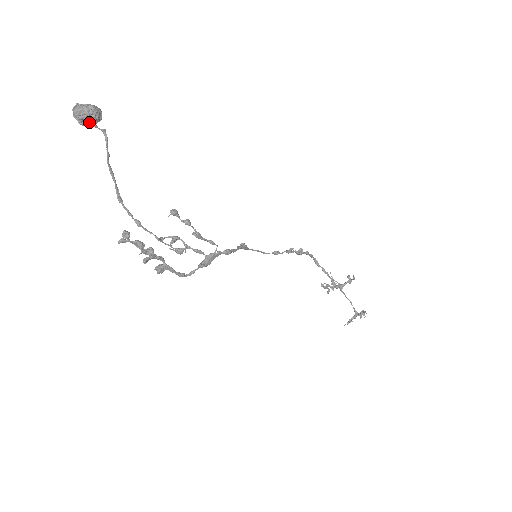
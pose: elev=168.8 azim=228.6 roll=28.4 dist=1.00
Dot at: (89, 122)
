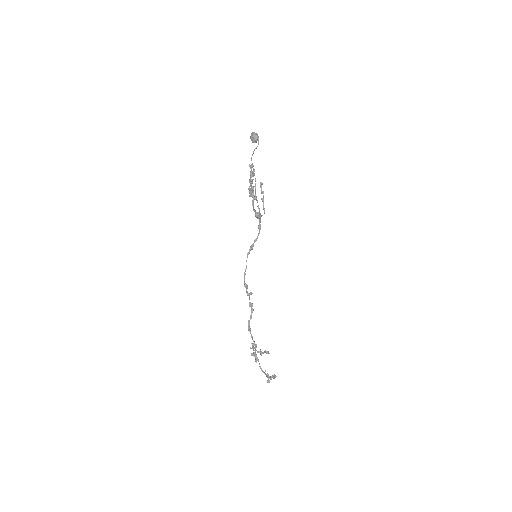
Dot at: (256, 138)
